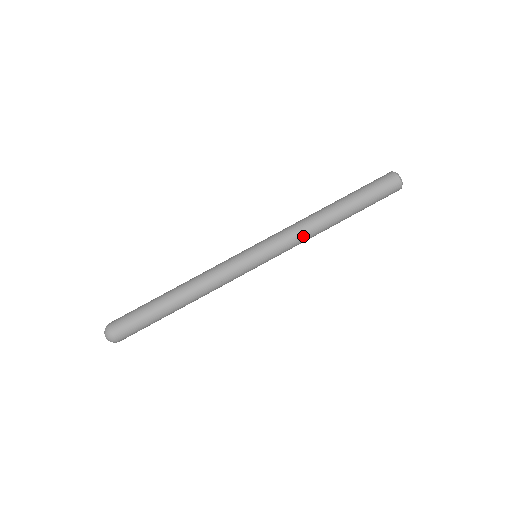
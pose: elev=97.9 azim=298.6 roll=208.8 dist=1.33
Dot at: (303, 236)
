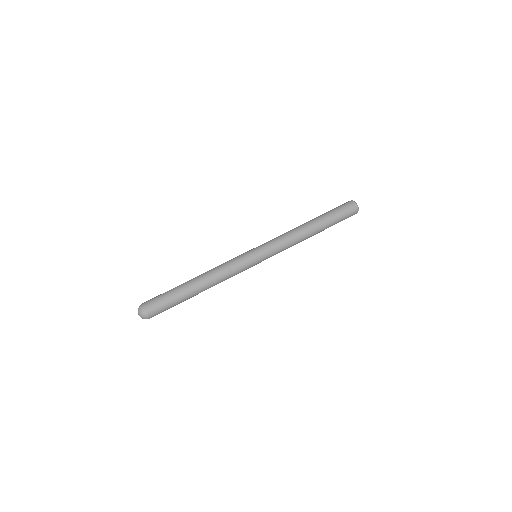
Dot at: (288, 236)
